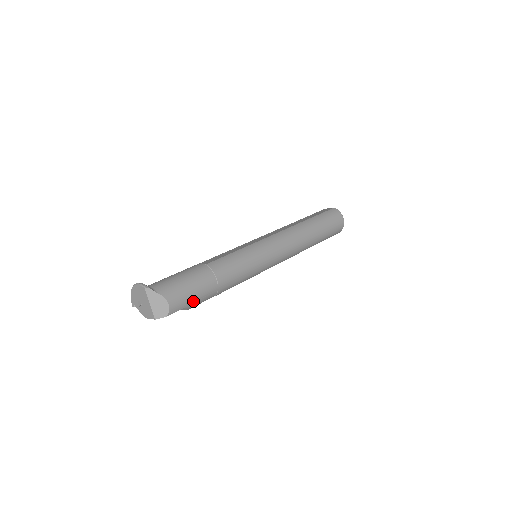
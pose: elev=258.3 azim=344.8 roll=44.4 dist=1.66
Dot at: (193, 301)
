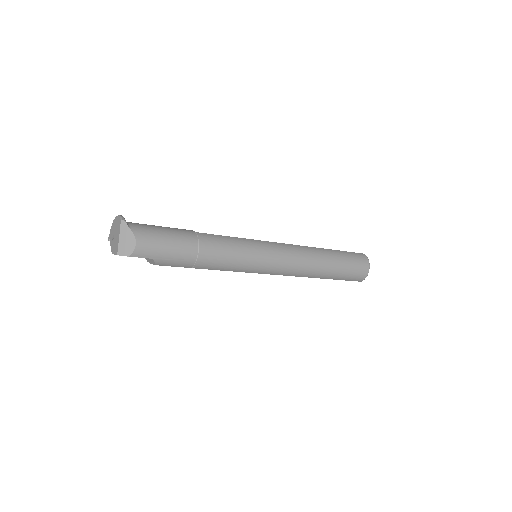
Dot at: (164, 257)
